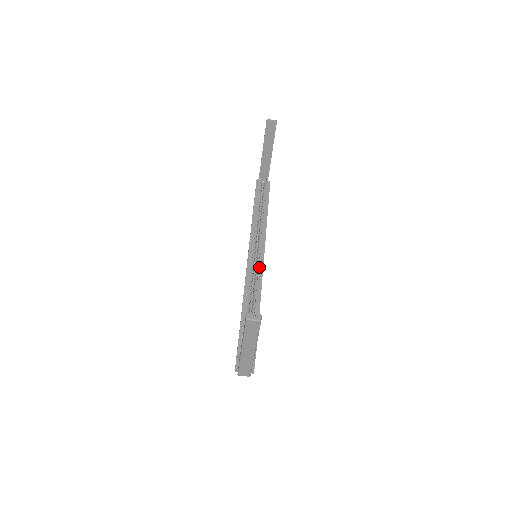
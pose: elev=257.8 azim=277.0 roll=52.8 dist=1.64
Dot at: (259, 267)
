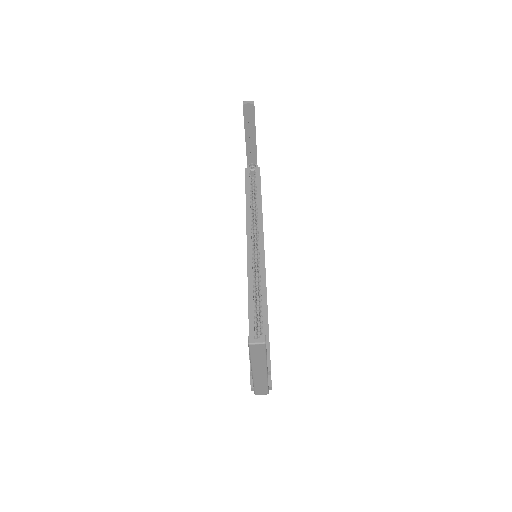
Dot at: (261, 269)
